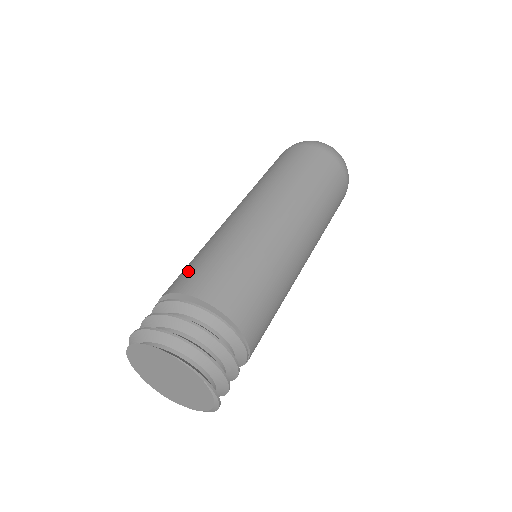
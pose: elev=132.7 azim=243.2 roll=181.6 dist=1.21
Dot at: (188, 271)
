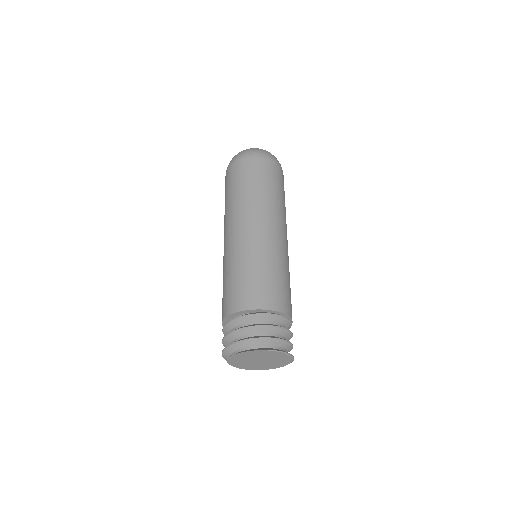
Dot at: (235, 293)
